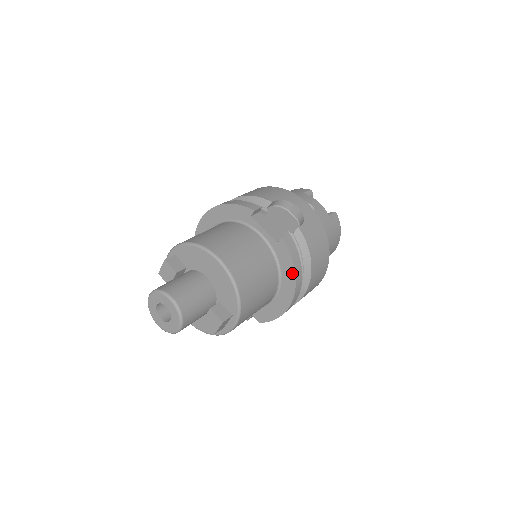
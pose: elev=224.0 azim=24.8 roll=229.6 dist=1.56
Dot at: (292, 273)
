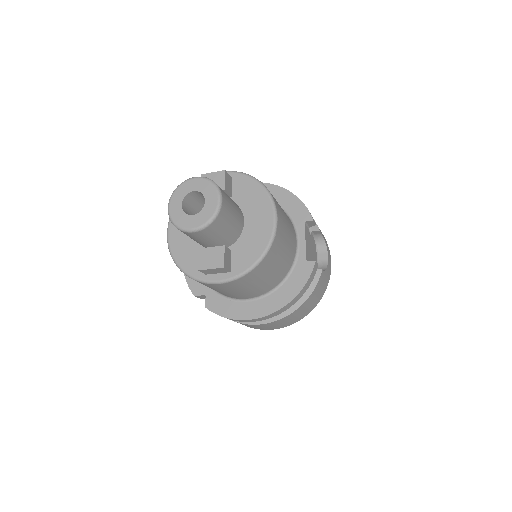
Dot at: (292, 295)
